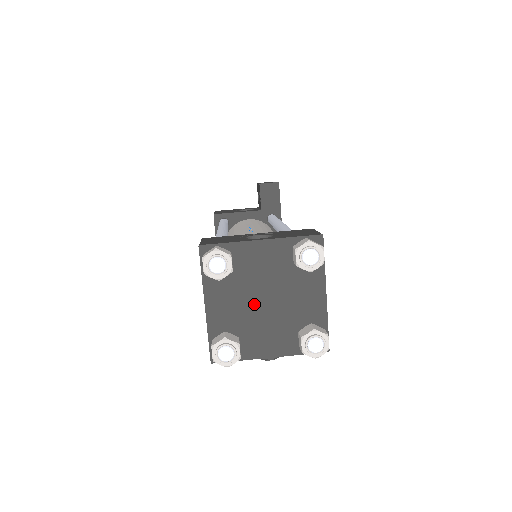
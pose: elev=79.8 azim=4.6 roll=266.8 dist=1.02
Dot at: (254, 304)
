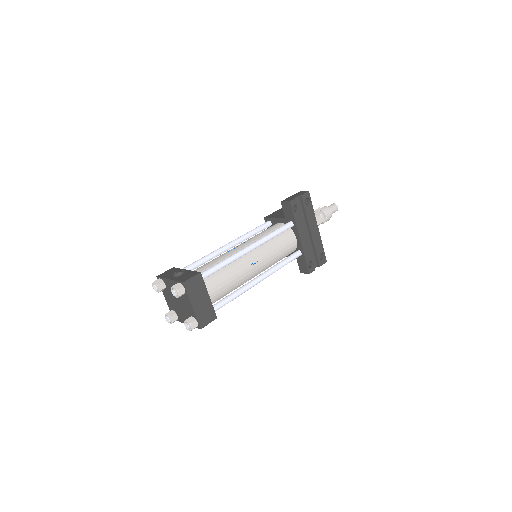
Dot at: (176, 302)
